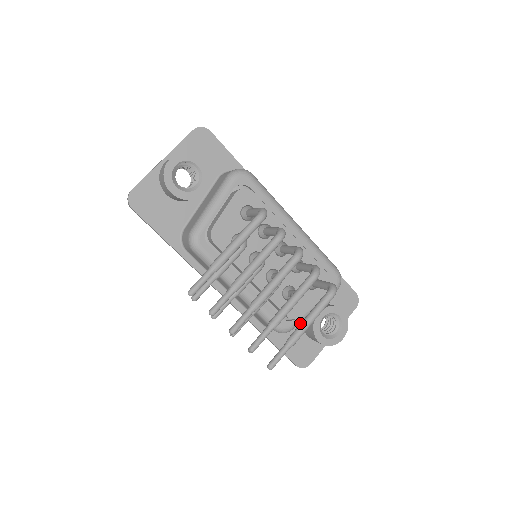
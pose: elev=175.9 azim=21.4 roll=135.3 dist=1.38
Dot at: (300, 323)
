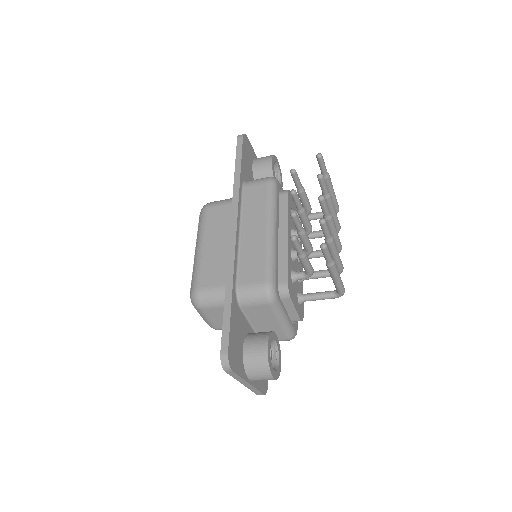
Dot at: occluded
